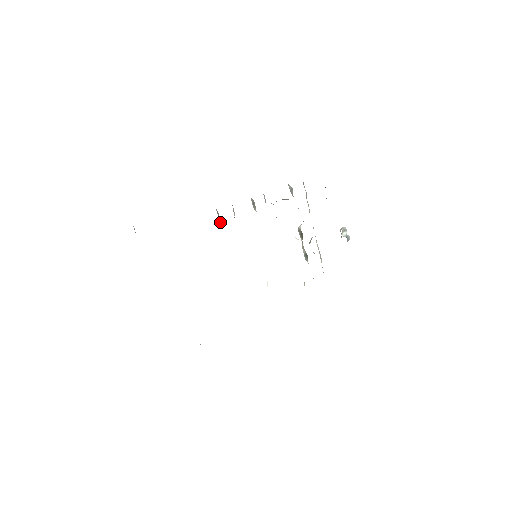
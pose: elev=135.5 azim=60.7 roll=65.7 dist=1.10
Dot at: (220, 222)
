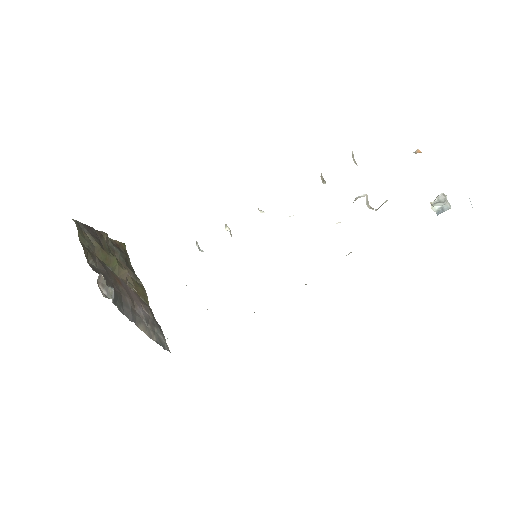
Dot at: occluded
